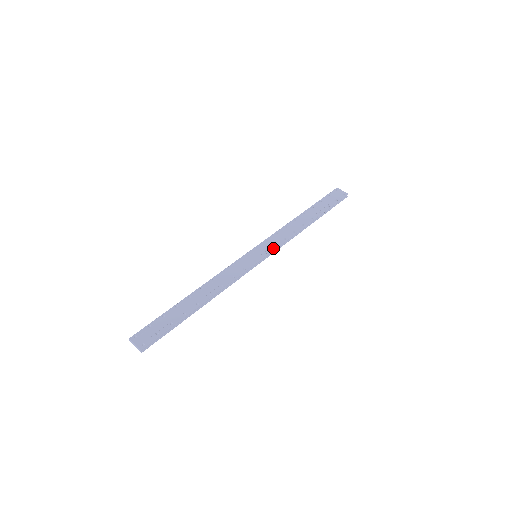
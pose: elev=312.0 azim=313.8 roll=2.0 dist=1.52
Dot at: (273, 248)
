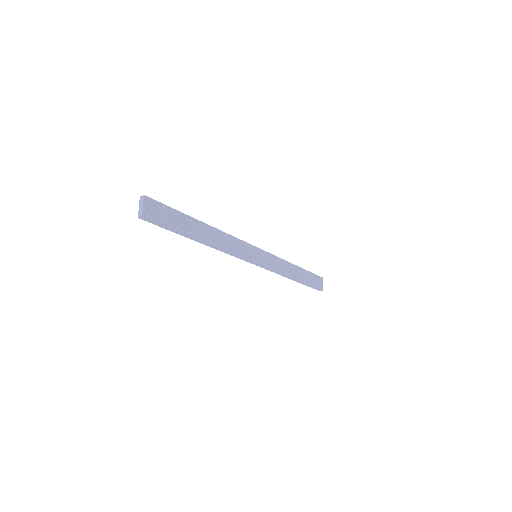
Dot at: (268, 266)
